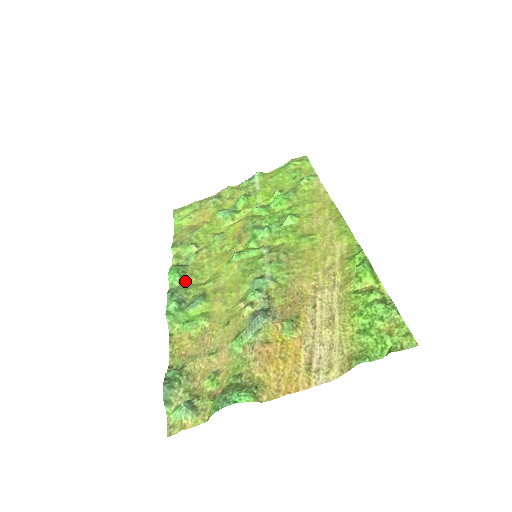
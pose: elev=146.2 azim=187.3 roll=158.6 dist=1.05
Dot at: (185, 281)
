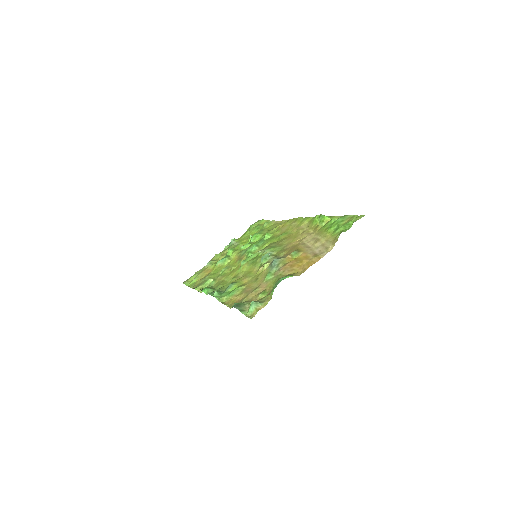
Dot at: (215, 289)
